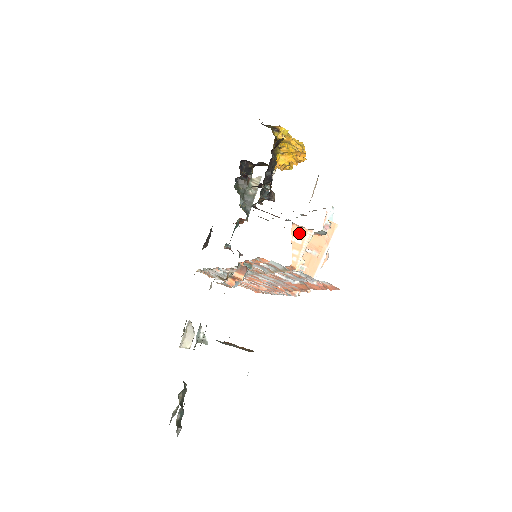
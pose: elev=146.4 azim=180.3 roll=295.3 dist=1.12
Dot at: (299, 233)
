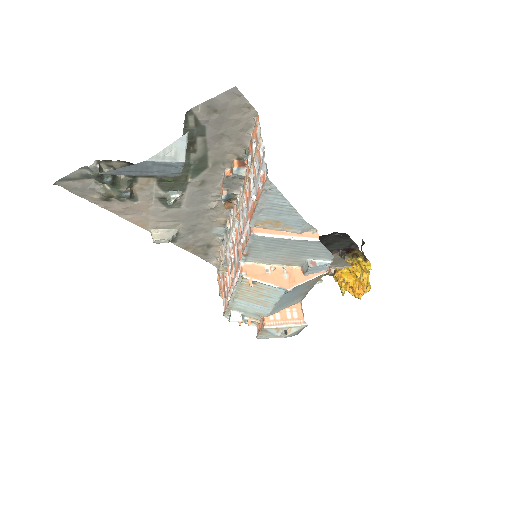
Dot at: (296, 313)
